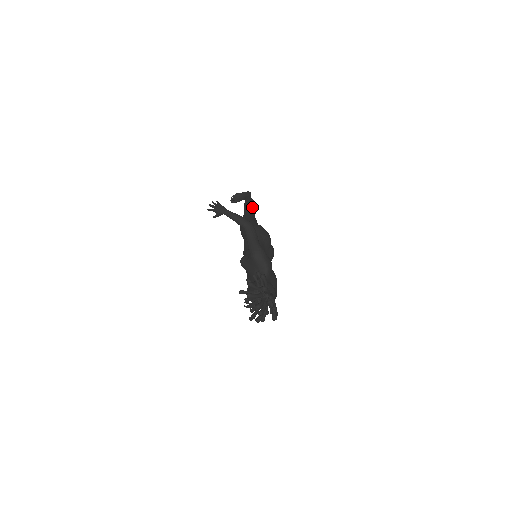
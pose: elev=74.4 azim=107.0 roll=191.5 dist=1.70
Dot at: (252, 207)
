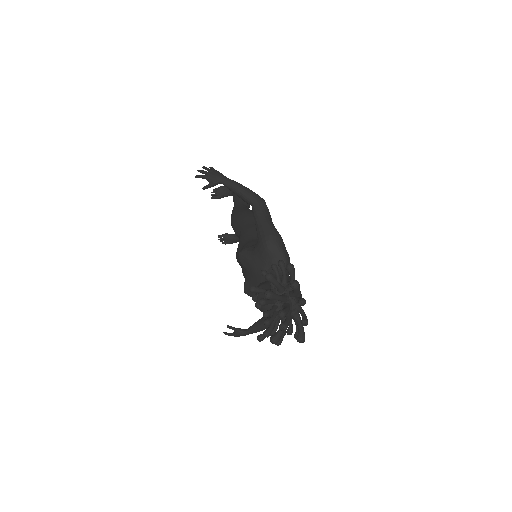
Dot at: occluded
